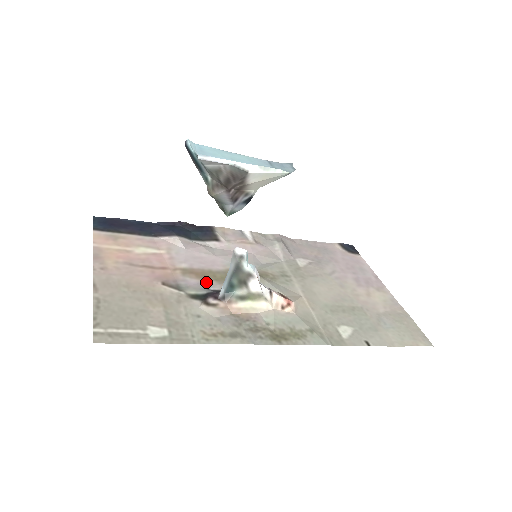
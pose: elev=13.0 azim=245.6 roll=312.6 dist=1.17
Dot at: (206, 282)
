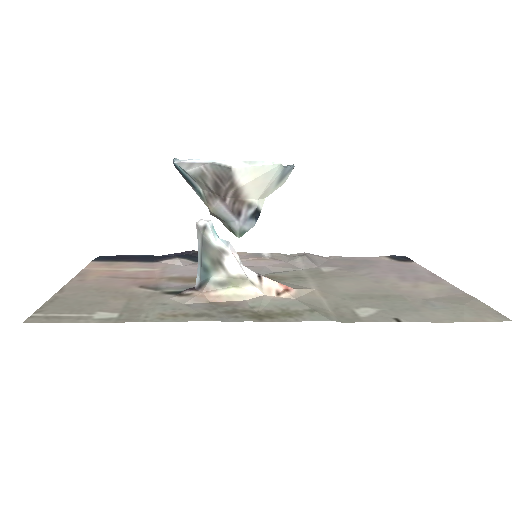
Dot at: (192, 284)
